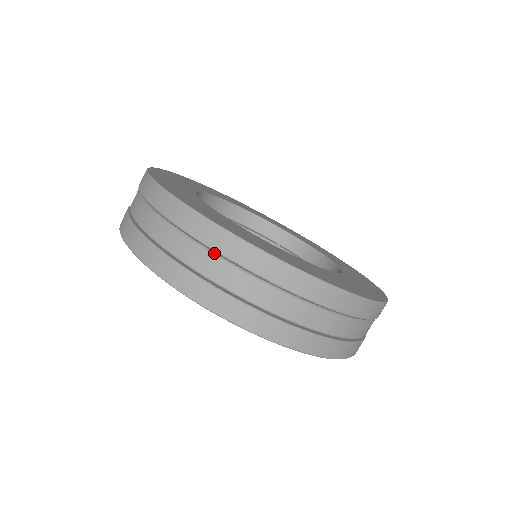
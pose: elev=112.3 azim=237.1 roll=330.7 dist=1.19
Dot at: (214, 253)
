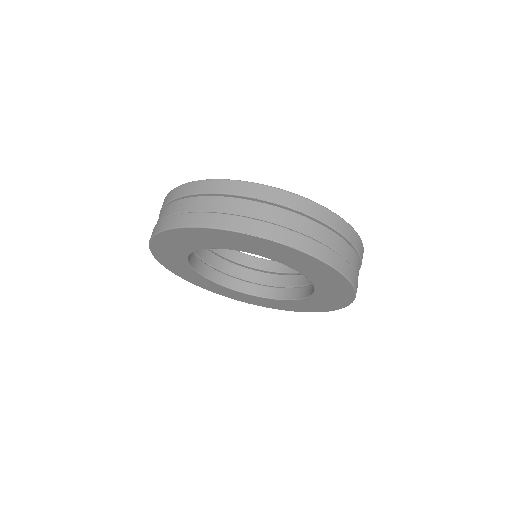
Dot at: (252, 200)
